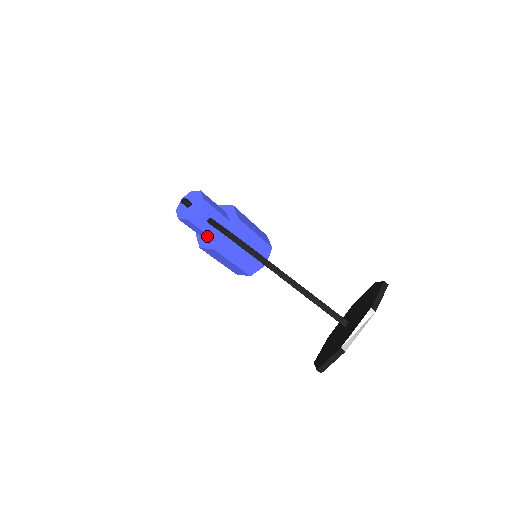
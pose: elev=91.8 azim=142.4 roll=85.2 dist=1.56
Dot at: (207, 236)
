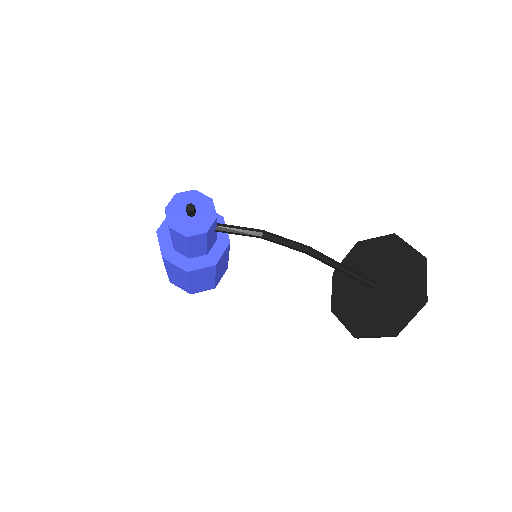
Dot at: (202, 251)
